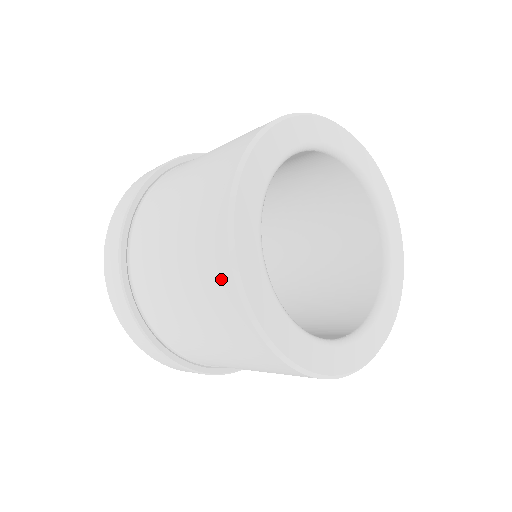
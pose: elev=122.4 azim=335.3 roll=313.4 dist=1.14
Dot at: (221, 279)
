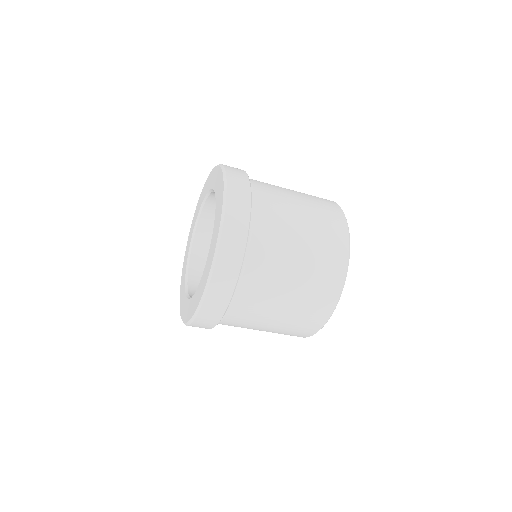
Dot at: (340, 233)
